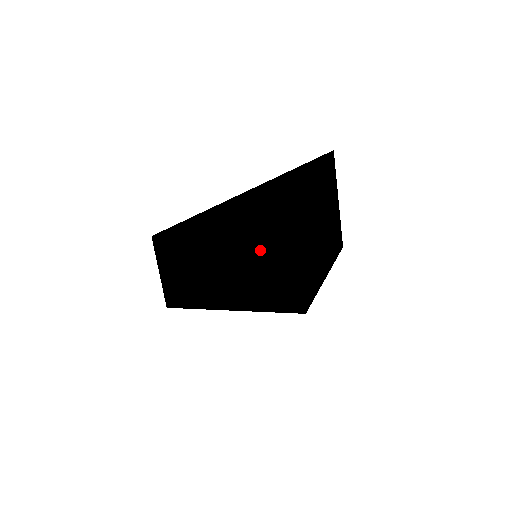
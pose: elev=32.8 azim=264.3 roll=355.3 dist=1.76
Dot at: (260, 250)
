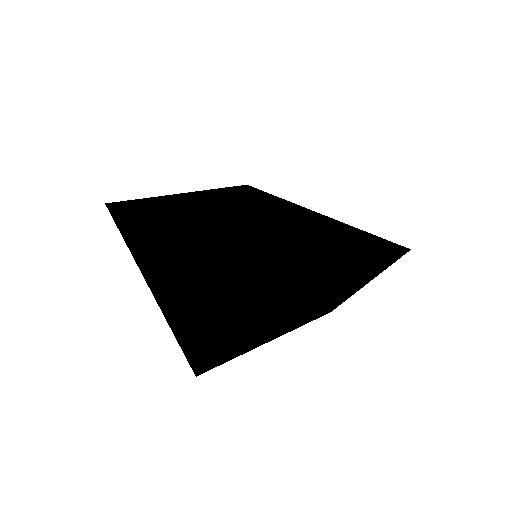
Dot at: occluded
